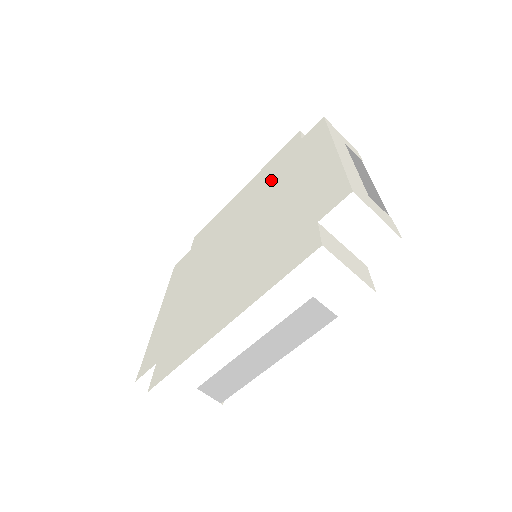
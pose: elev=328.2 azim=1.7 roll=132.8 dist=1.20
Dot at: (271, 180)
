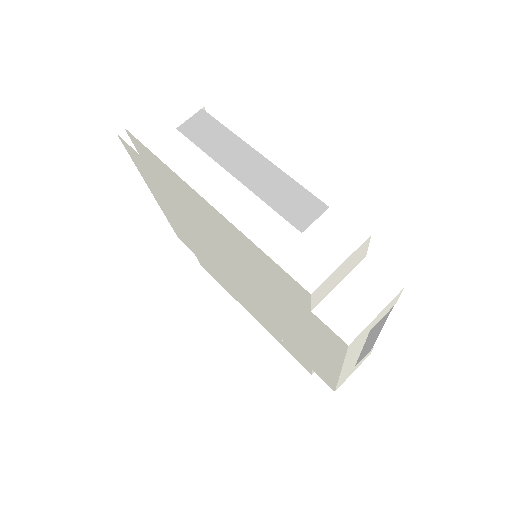
Dot at: (178, 208)
